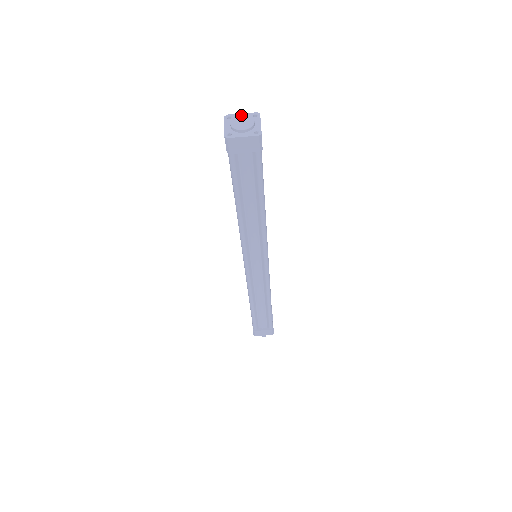
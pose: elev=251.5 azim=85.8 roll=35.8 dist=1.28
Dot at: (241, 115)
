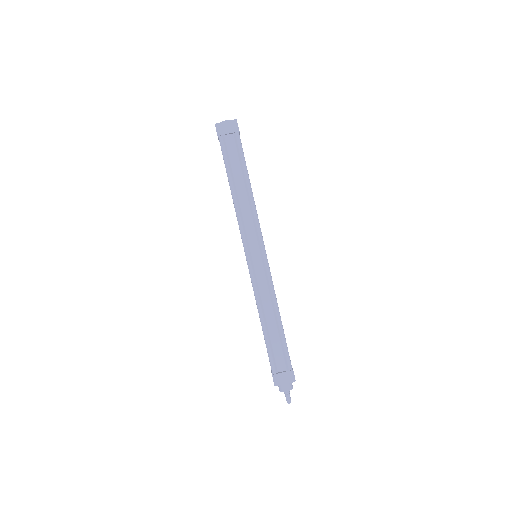
Dot at: occluded
